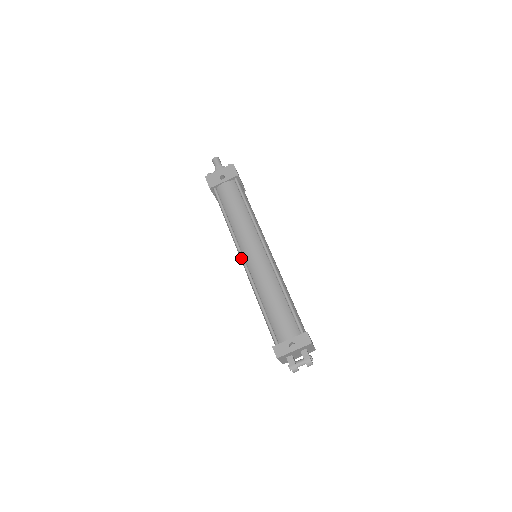
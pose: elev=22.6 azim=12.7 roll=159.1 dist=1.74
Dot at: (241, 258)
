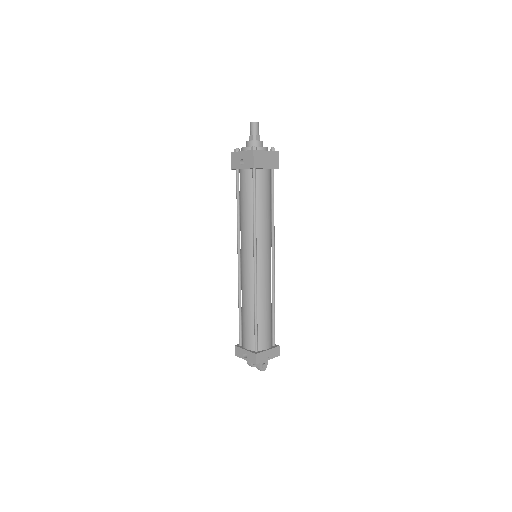
Dot at: occluded
